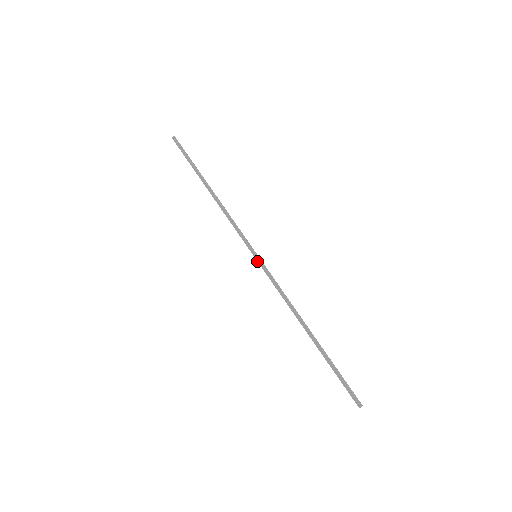
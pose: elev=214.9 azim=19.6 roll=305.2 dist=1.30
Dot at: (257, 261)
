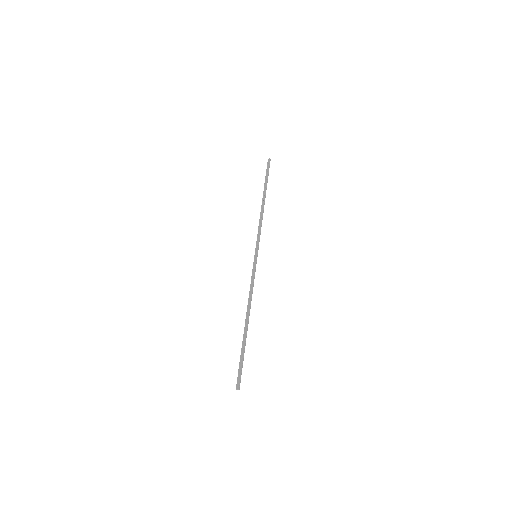
Dot at: (254, 259)
